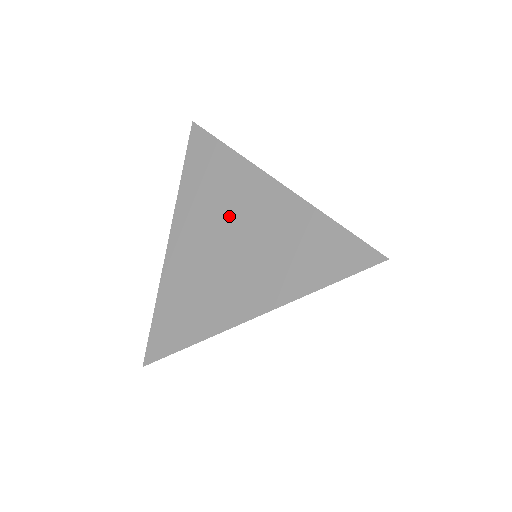
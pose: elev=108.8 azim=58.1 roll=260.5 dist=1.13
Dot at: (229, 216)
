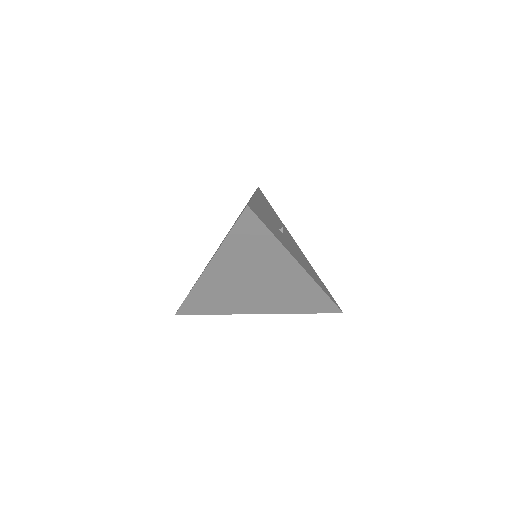
Dot at: occluded
